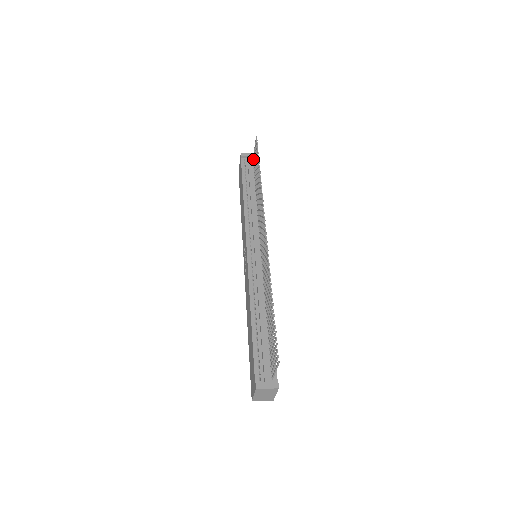
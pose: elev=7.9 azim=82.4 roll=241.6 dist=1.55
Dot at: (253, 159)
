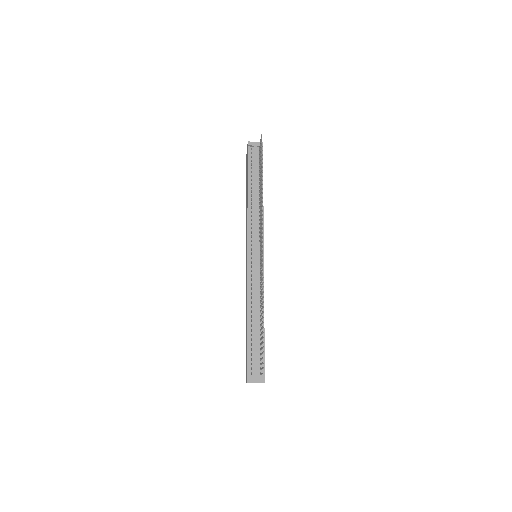
Dot at: (259, 150)
